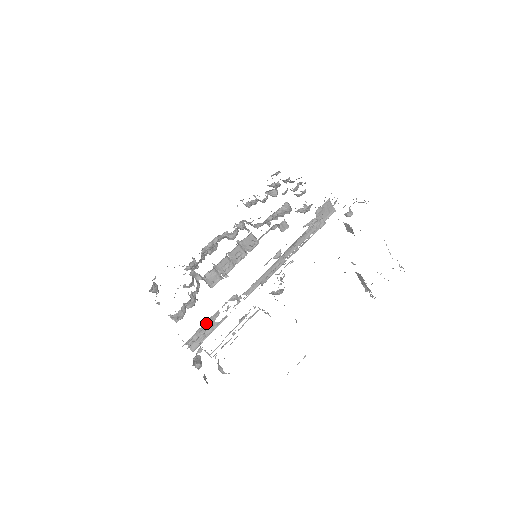
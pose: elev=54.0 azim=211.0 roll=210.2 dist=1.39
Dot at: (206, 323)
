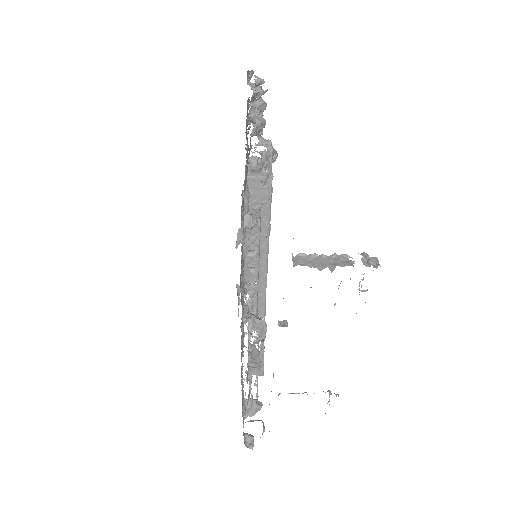
Dot at: occluded
